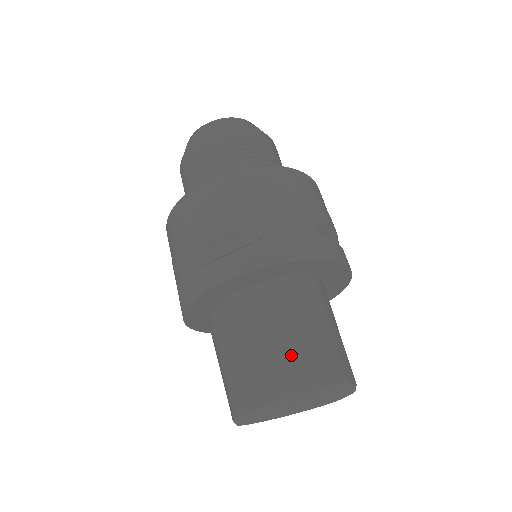
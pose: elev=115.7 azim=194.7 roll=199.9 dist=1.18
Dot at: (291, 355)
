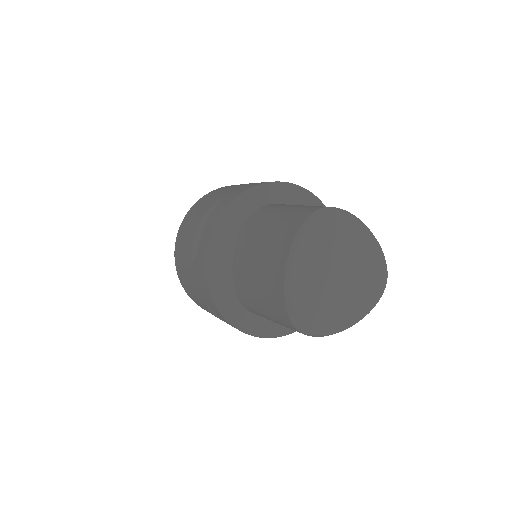
Dot at: (282, 224)
